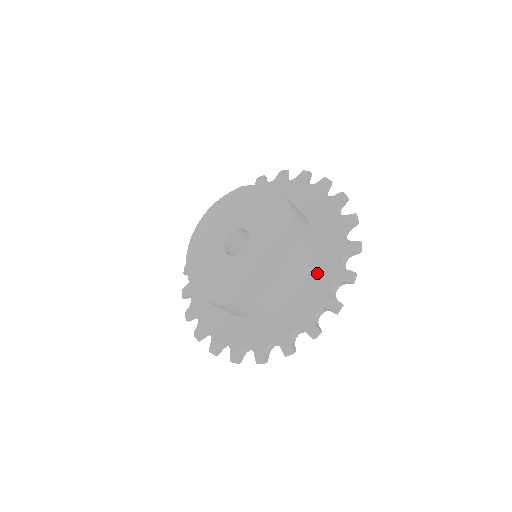
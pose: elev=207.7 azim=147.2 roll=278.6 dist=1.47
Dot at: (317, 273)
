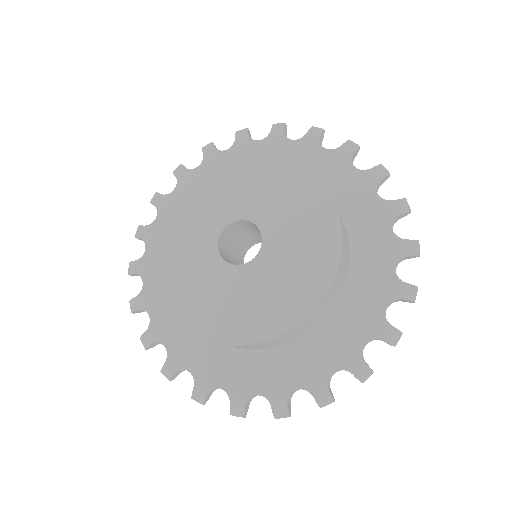
Dot at: (324, 338)
